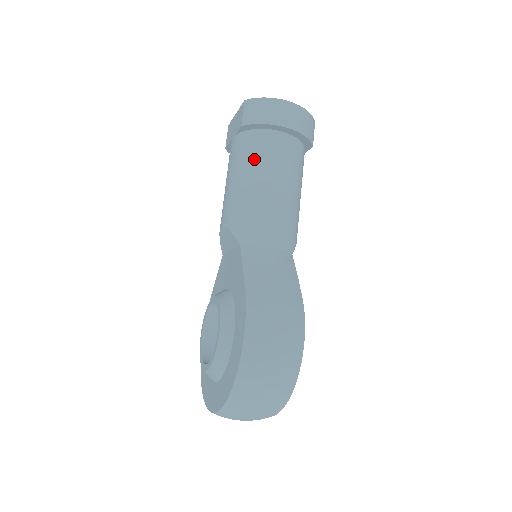
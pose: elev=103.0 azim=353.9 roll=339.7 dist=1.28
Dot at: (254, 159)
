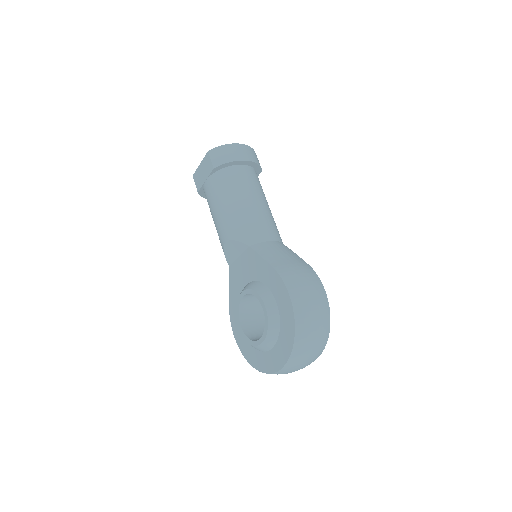
Dot at: (232, 188)
